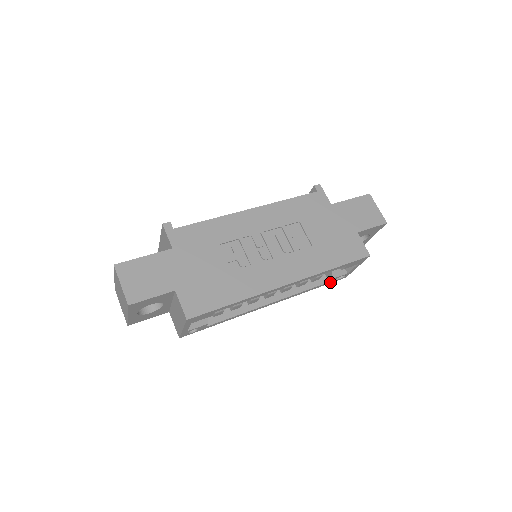
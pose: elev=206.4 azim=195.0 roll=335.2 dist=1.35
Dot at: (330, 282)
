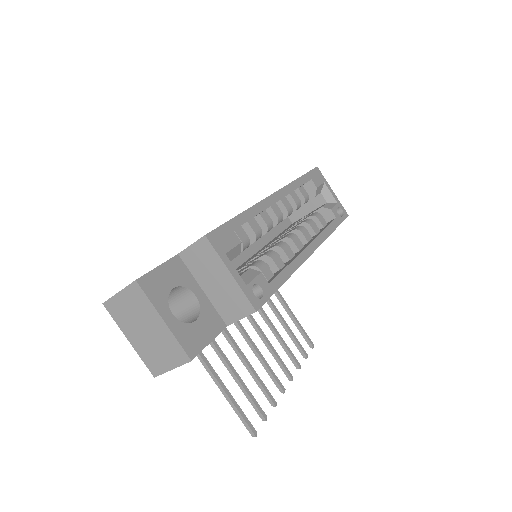
Dot at: (339, 220)
